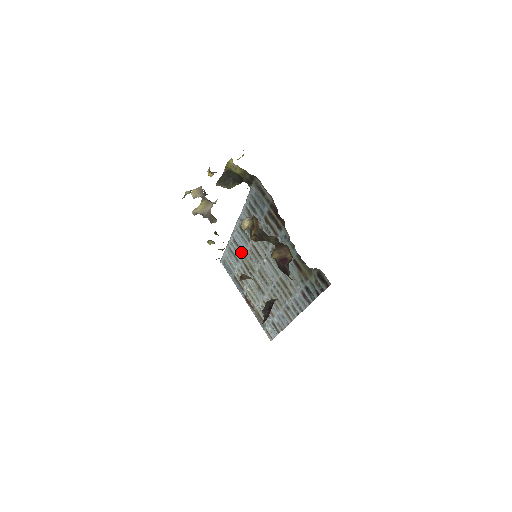
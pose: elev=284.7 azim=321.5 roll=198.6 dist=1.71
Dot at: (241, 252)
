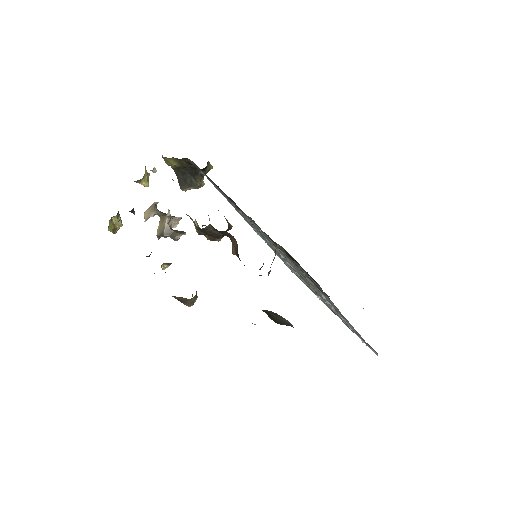
Dot at: (278, 254)
